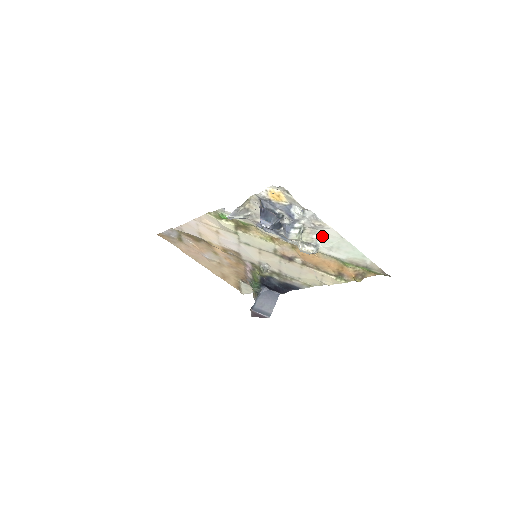
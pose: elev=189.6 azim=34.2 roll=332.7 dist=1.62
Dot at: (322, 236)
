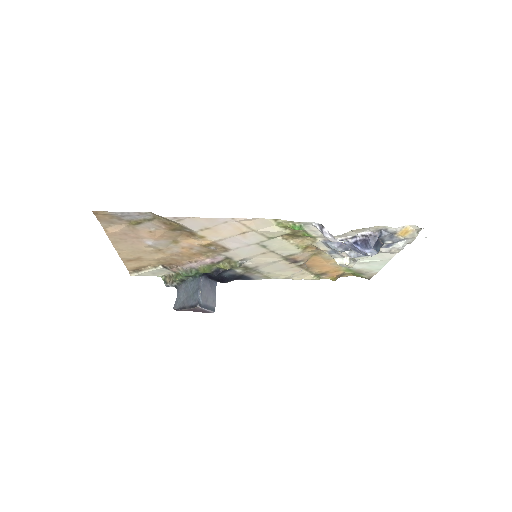
Dot at: (373, 256)
